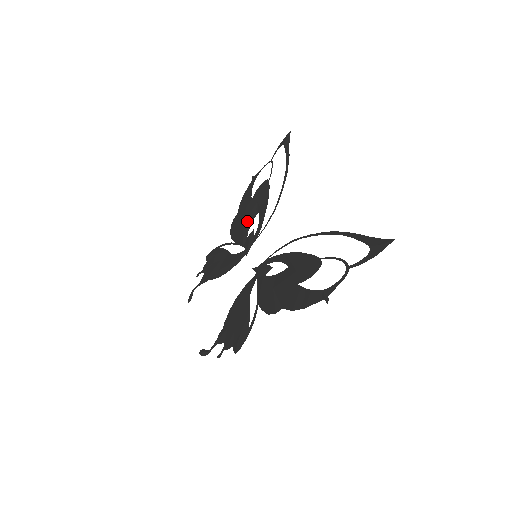
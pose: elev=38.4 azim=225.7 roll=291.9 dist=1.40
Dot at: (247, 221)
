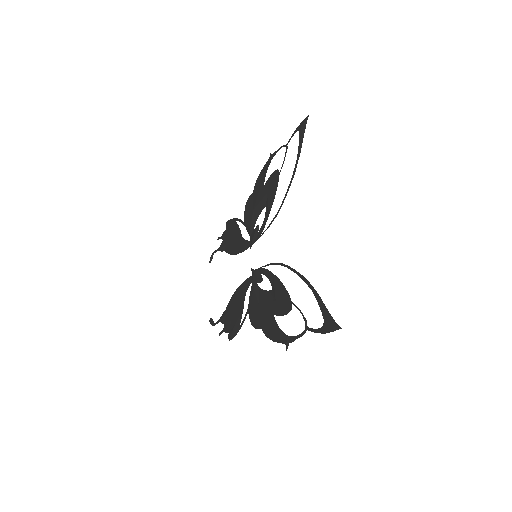
Dot at: (256, 210)
